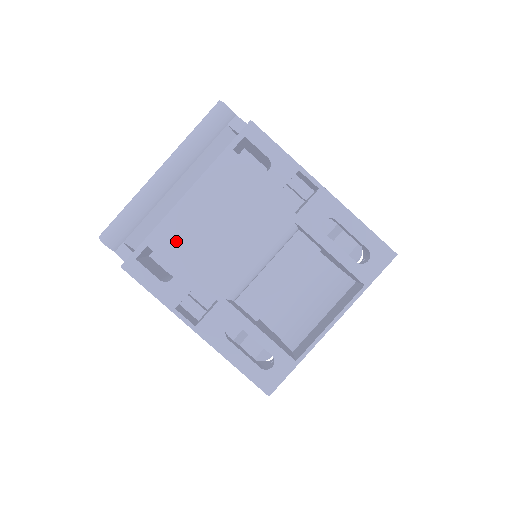
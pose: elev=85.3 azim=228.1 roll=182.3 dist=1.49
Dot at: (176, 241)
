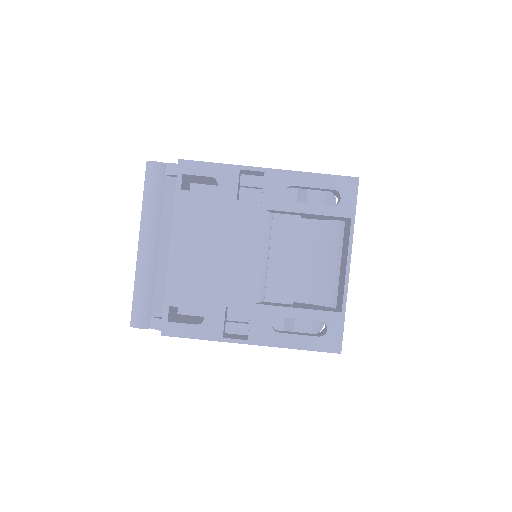
Dot at: (188, 287)
